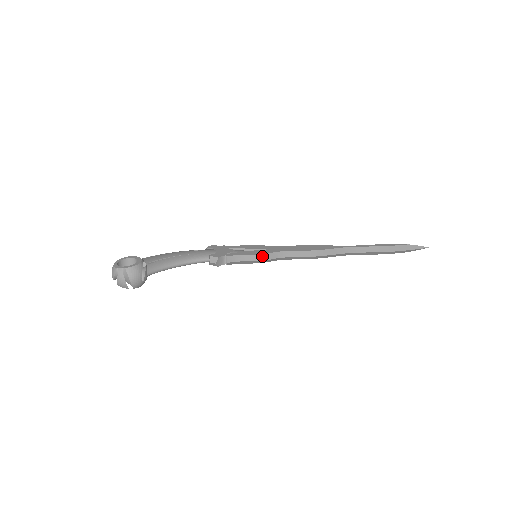
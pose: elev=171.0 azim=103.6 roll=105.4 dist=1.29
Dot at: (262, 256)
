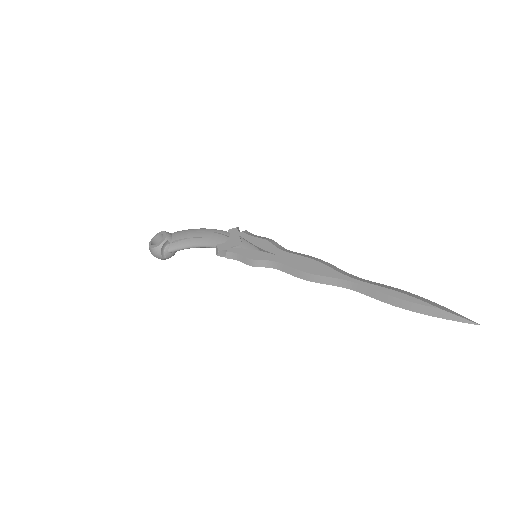
Dot at: (253, 261)
